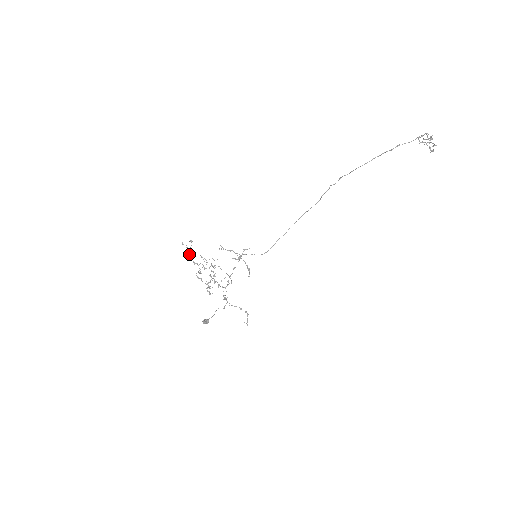
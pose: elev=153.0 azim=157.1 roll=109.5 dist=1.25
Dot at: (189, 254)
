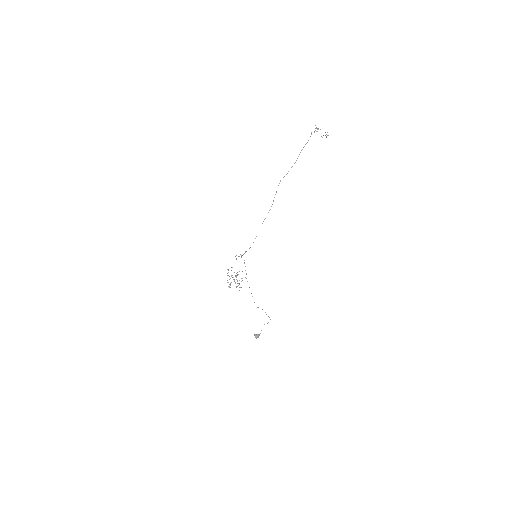
Dot at: occluded
